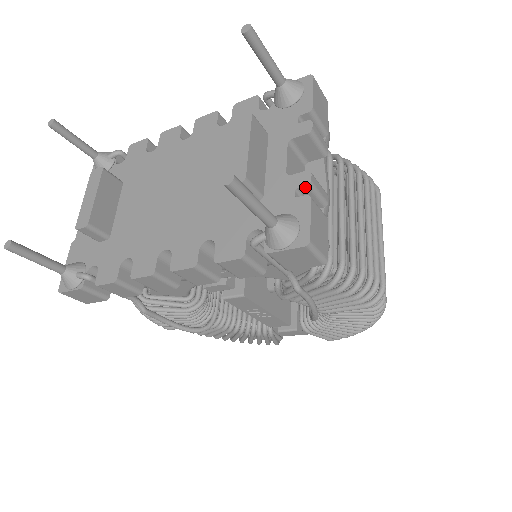
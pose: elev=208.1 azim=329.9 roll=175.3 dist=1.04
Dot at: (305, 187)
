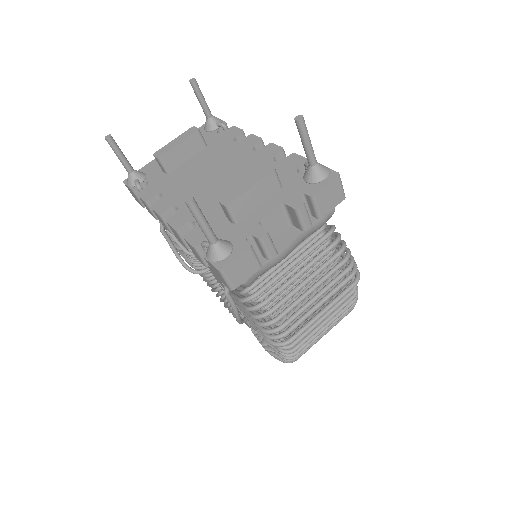
Dot at: (256, 238)
